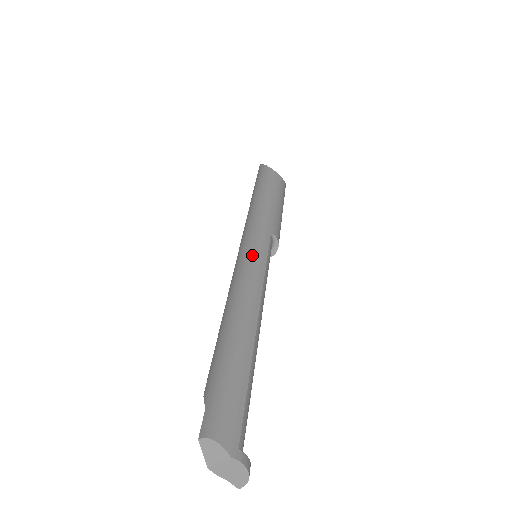
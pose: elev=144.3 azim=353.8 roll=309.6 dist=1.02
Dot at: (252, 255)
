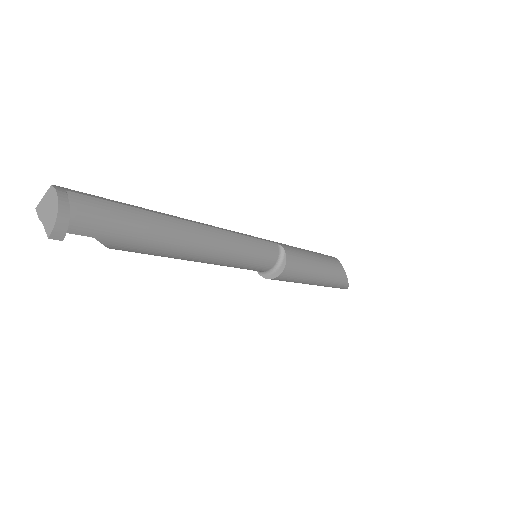
Dot at: occluded
